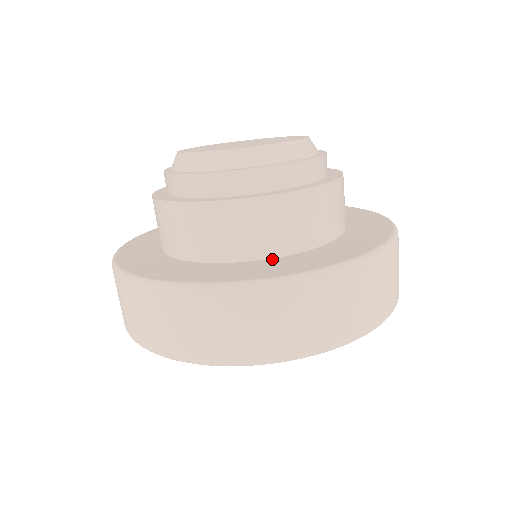
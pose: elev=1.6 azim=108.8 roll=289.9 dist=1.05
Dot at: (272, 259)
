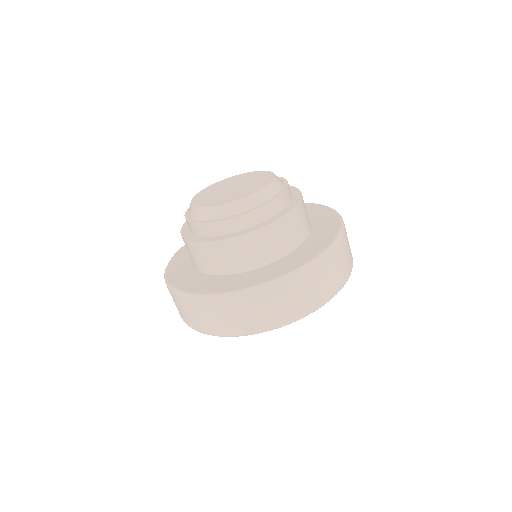
Dot at: (216, 276)
